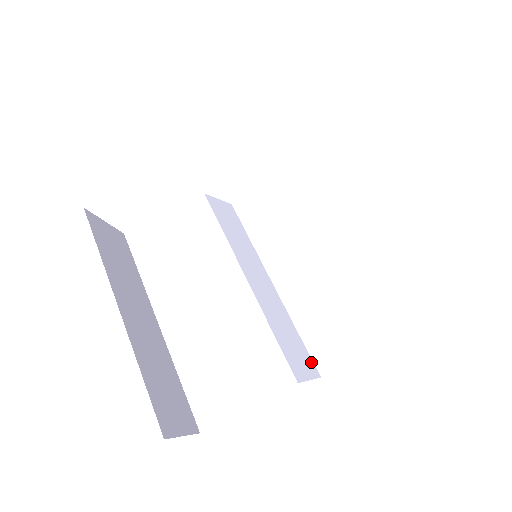
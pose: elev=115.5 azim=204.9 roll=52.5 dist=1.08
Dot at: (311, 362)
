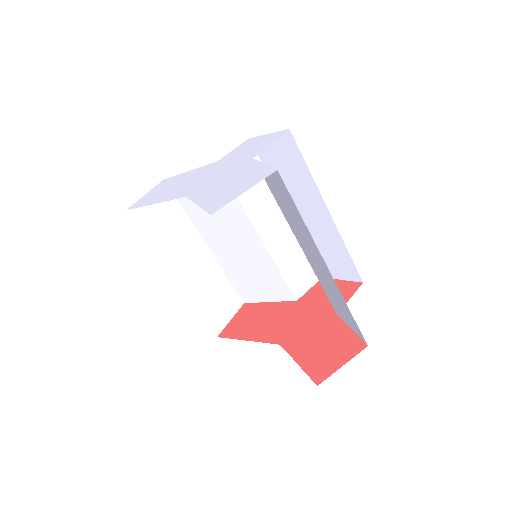
Dot at: occluded
